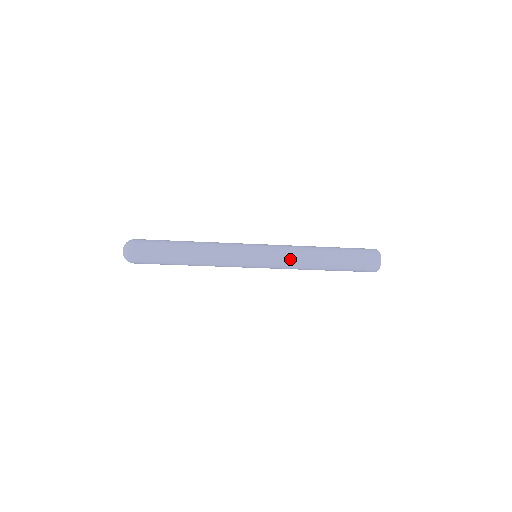
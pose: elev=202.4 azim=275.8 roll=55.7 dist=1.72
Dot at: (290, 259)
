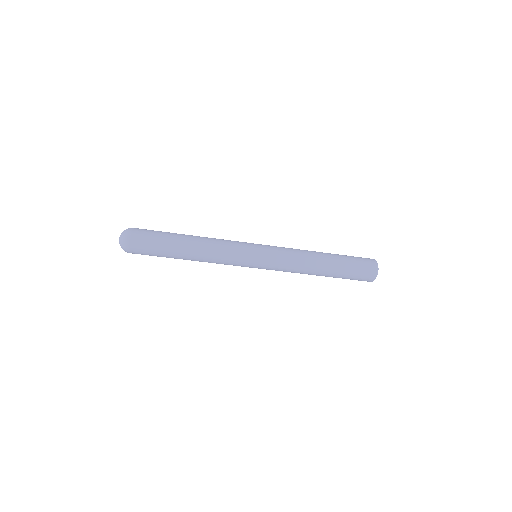
Dot at: (290, 266)
